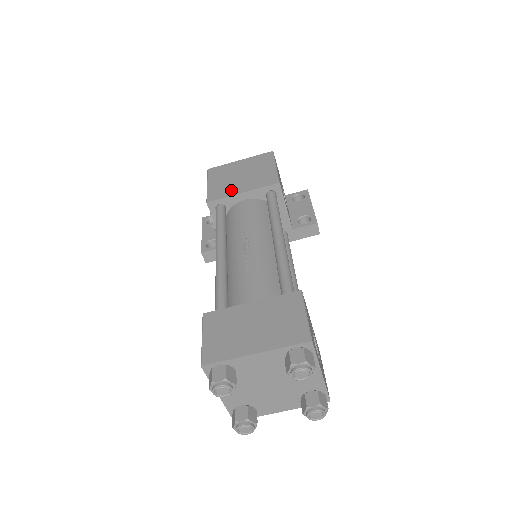
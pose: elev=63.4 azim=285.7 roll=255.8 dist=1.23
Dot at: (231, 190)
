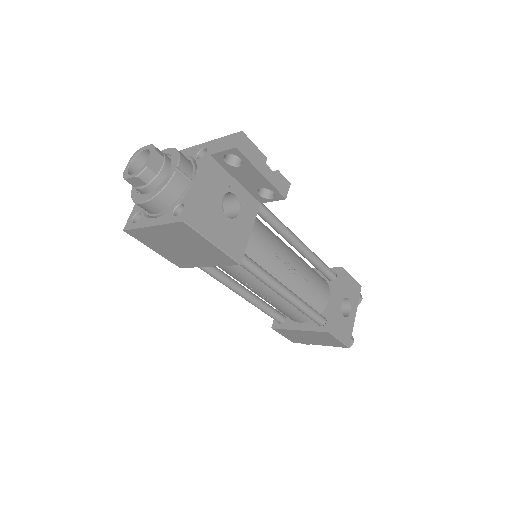
Dot at: (191, 263)
